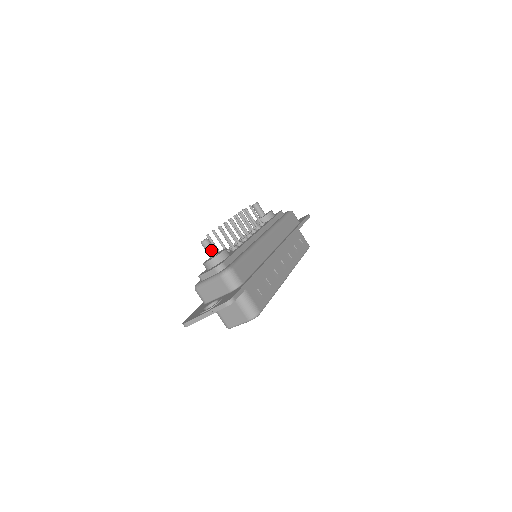
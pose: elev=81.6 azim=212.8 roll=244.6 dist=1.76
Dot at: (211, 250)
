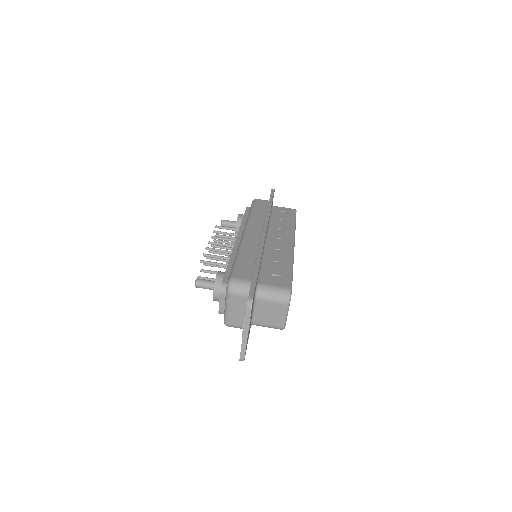
Dot at: (208, 284)
